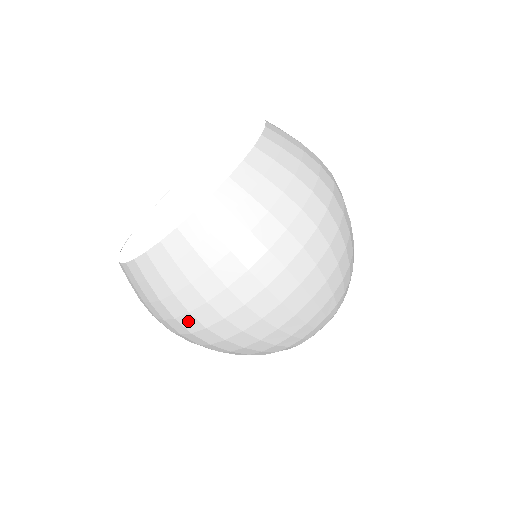
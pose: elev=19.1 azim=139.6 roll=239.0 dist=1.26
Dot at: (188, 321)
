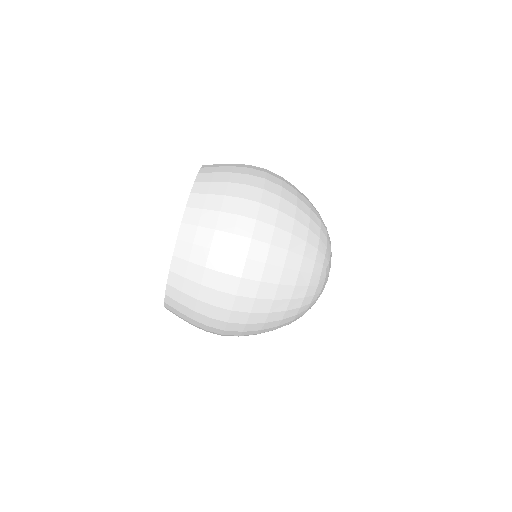
Dot at: occluded
